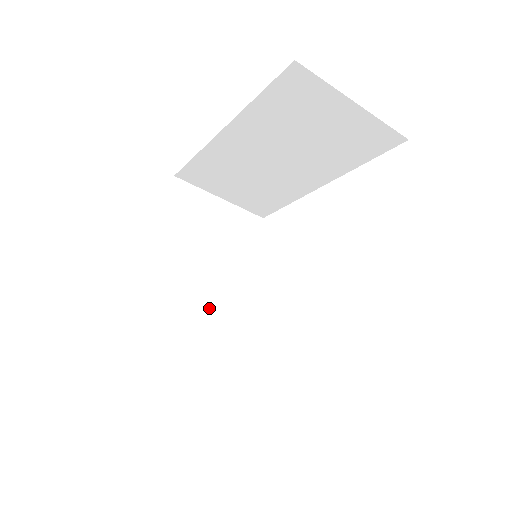
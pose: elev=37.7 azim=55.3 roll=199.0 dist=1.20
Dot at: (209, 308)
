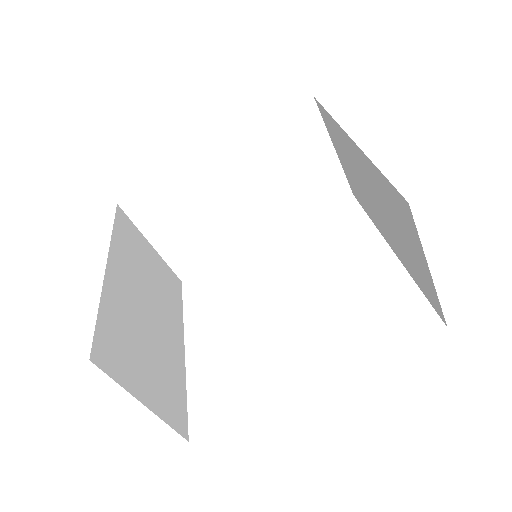
Dot at: (159, 342)
